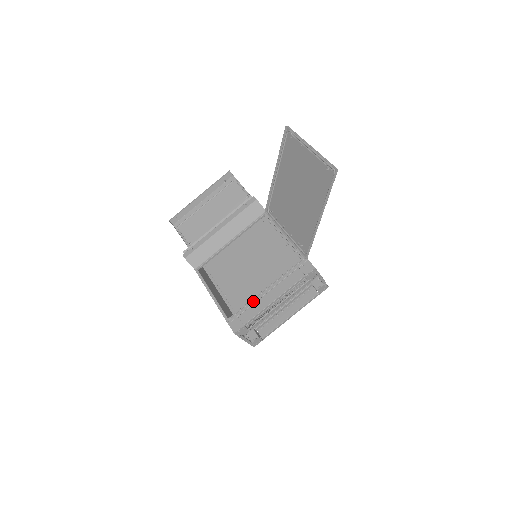
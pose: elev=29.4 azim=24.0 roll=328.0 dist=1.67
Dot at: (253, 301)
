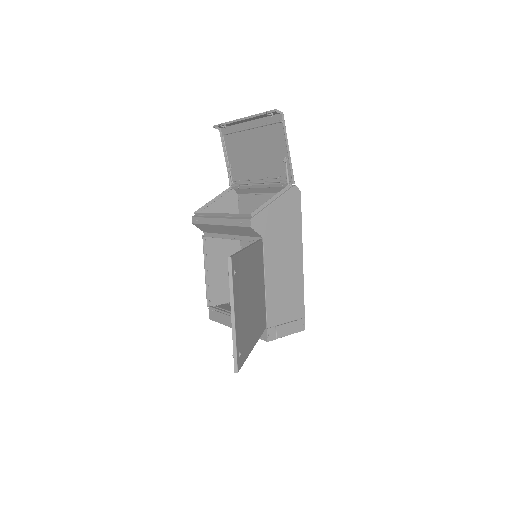
Dot at: (225, 312)
